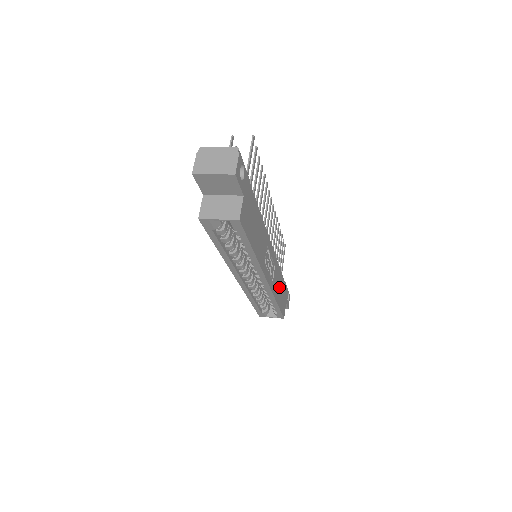
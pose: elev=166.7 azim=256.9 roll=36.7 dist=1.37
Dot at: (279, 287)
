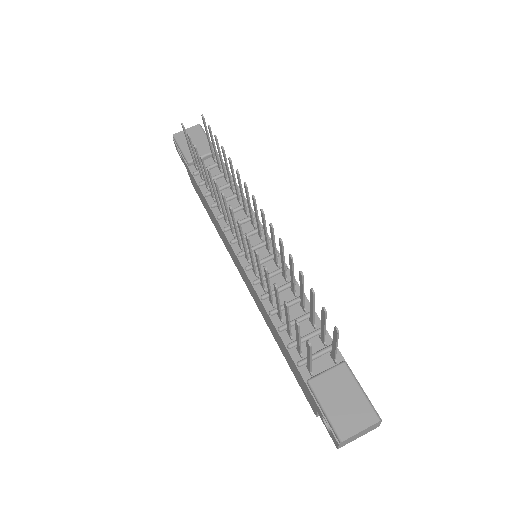
Dot at: occluded
